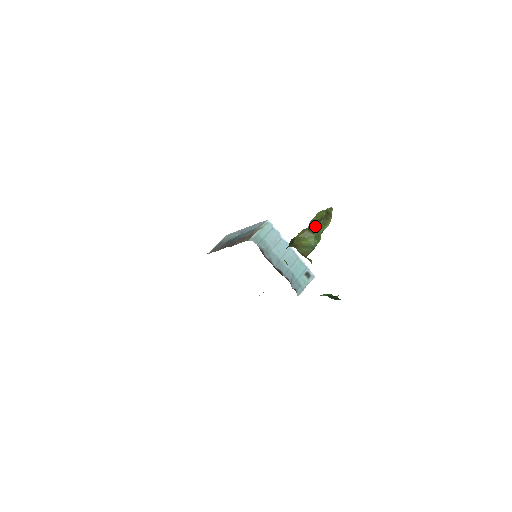
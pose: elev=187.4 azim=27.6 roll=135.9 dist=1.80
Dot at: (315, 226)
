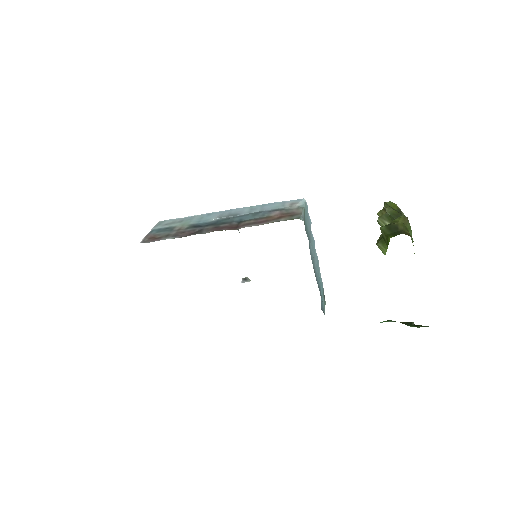
Dot at: occluded
